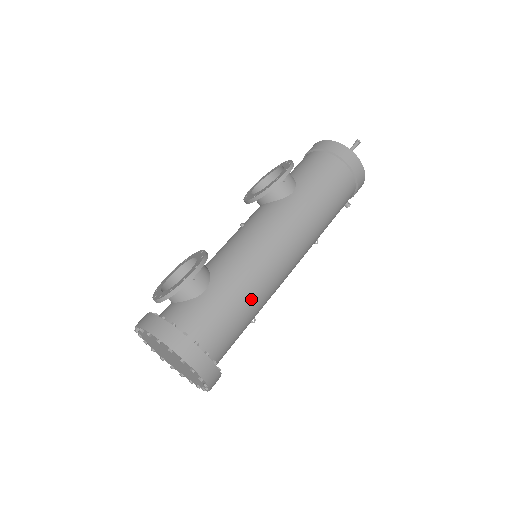
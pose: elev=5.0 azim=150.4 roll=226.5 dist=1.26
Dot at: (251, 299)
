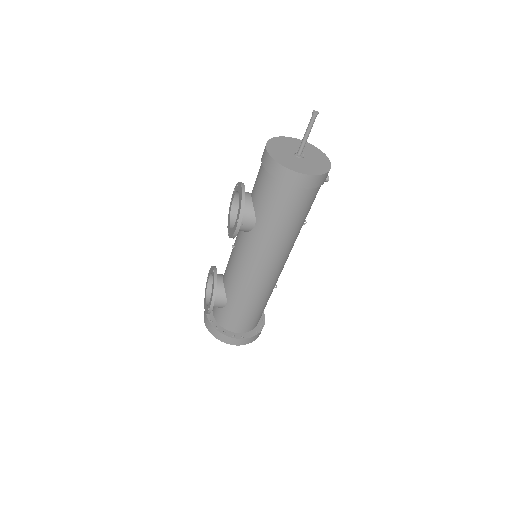
Dot at: (257, 302)
